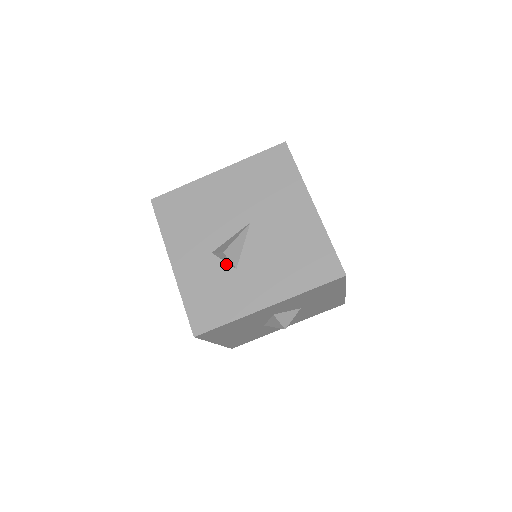
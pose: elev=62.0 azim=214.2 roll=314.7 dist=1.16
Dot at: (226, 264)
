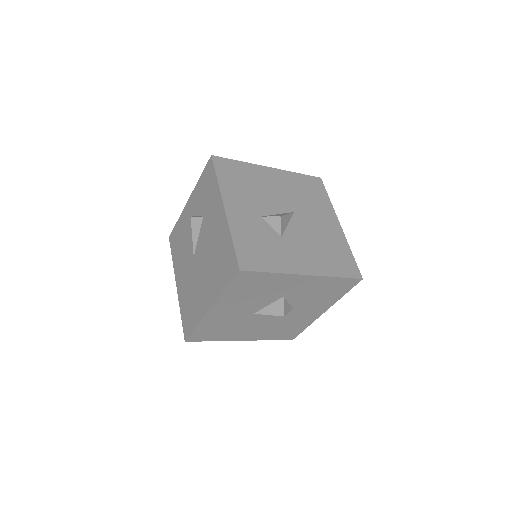
Dot at: (273, 230)
